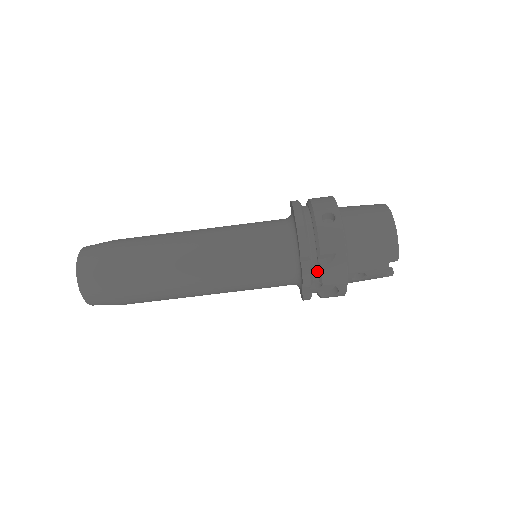
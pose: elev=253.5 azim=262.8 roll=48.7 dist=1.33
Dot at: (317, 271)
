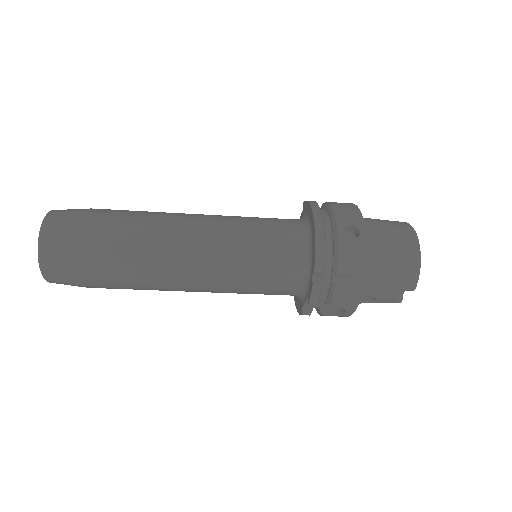
Dot at: (327, 289)
